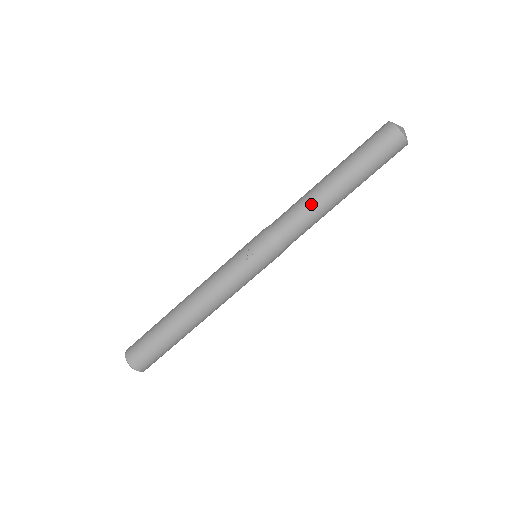
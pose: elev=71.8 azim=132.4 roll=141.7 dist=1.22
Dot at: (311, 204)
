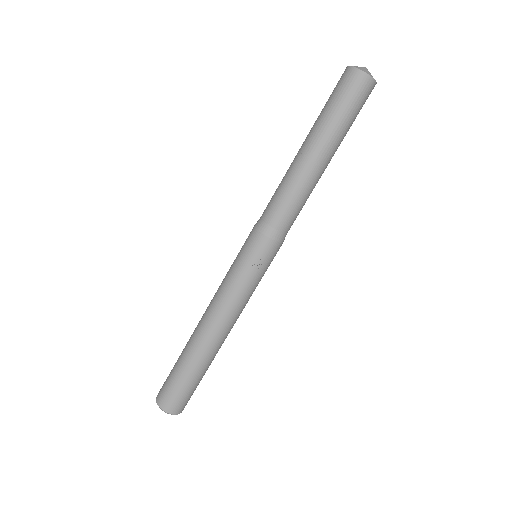
Dot at: (305, 188)
